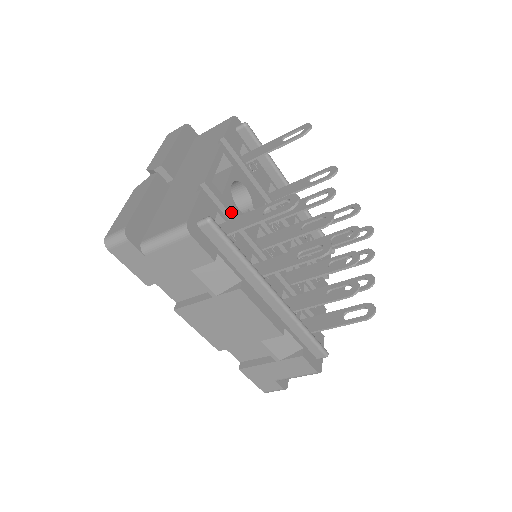
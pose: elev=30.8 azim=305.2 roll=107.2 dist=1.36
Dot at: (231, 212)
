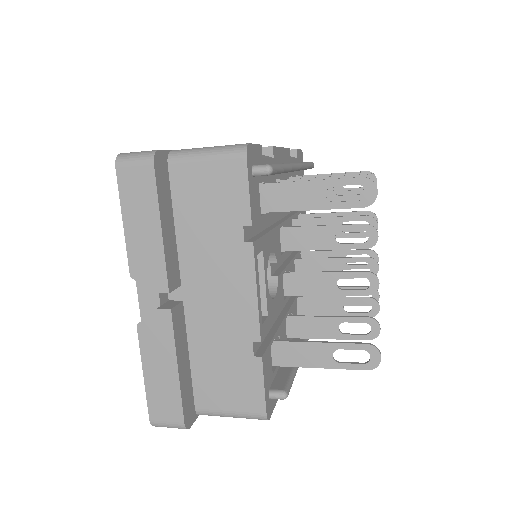
Dot at: (273, 317)
